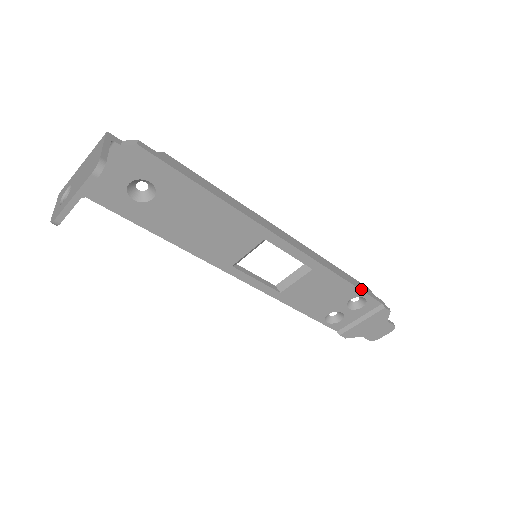
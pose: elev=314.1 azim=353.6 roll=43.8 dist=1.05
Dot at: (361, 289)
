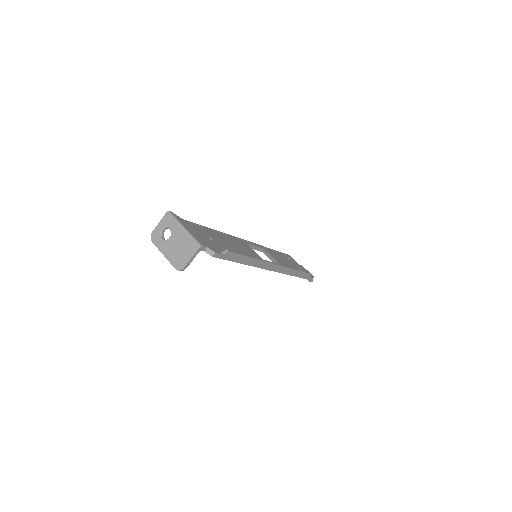
Dot at: (303, 277)
